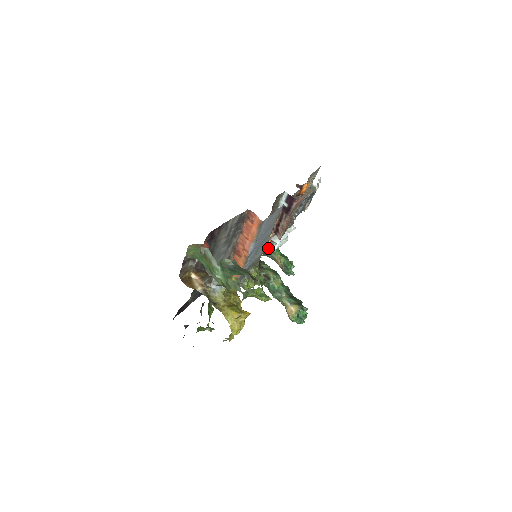
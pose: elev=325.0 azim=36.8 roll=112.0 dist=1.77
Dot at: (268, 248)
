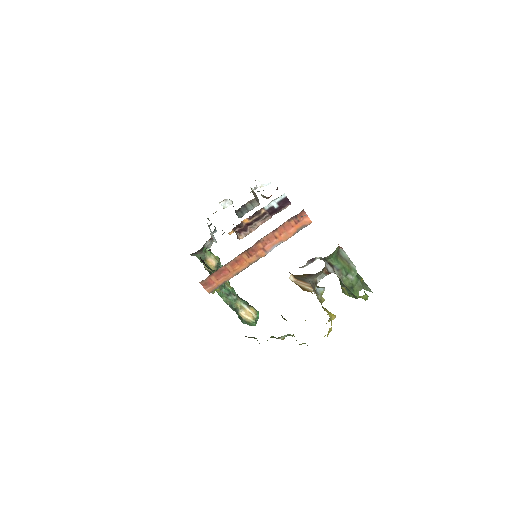
Dot at: (205, 246)
